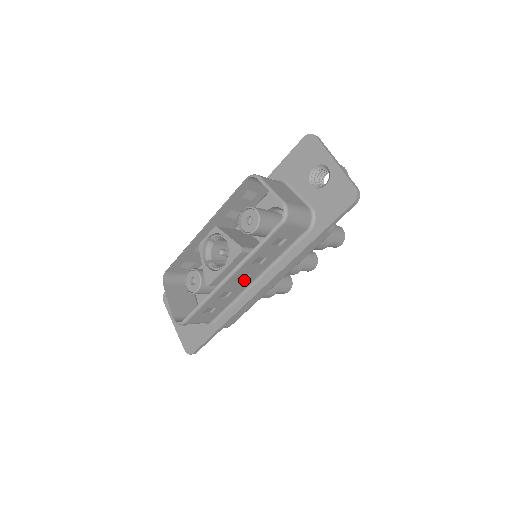
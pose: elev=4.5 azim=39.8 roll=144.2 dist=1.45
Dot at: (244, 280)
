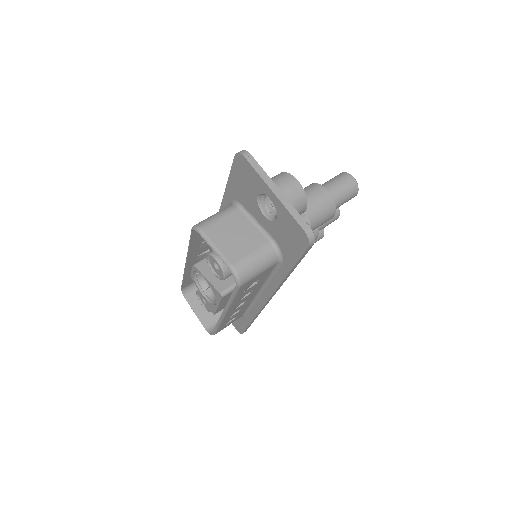
Dot at: (244, 302)
